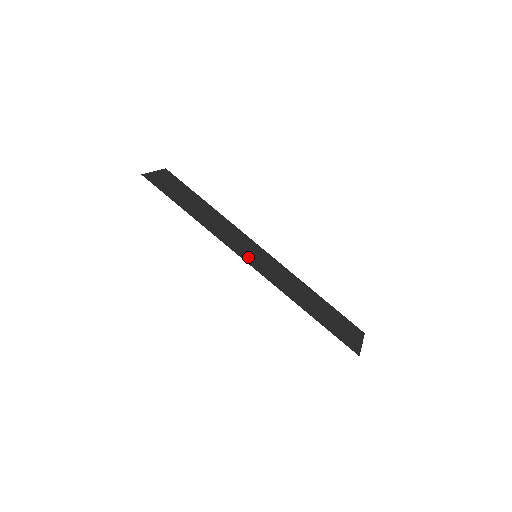
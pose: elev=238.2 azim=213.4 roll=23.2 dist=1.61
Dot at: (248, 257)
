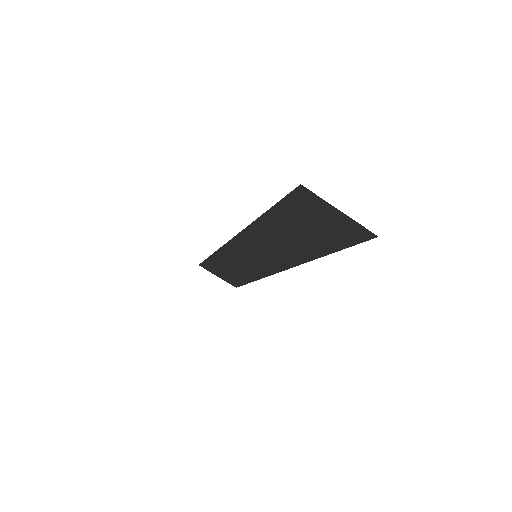
Dot at: (240, 248)
